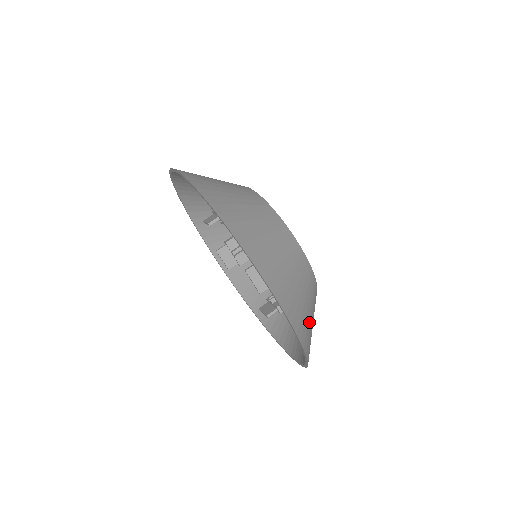
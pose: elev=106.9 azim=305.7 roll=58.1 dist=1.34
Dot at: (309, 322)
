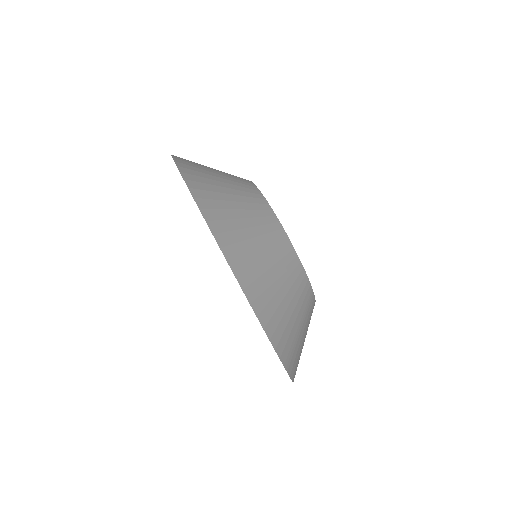
Dot at: occluded
